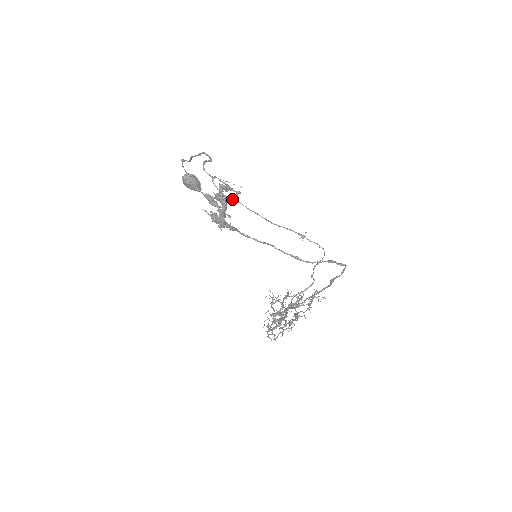
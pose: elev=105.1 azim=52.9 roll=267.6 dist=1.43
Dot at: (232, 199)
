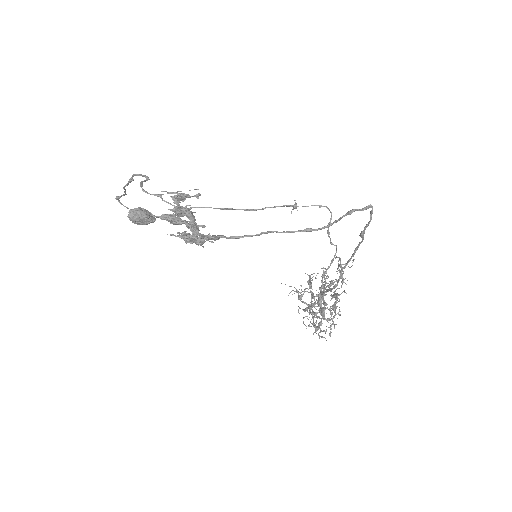
Dot at: occluded
